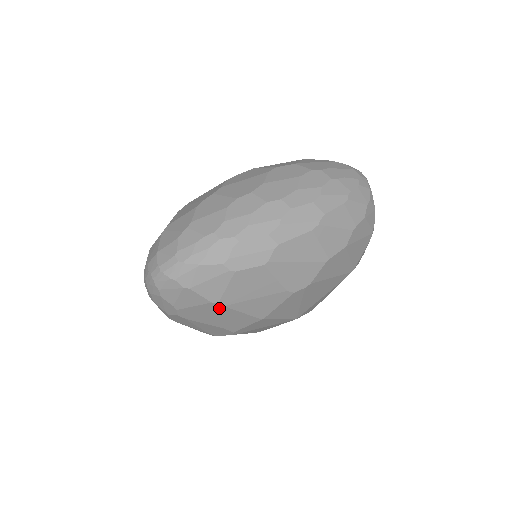
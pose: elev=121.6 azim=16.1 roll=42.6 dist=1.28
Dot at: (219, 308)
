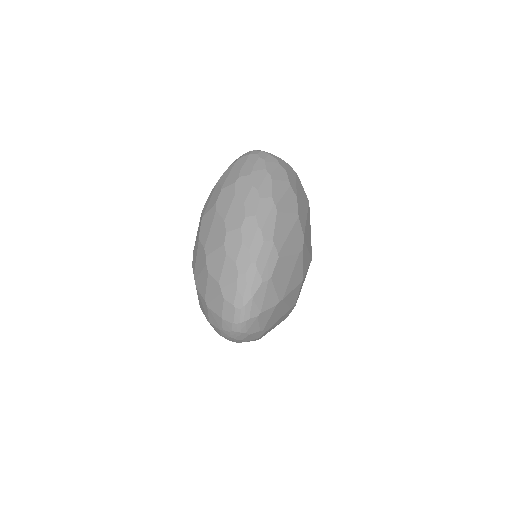
Dot at: (281, 303)
